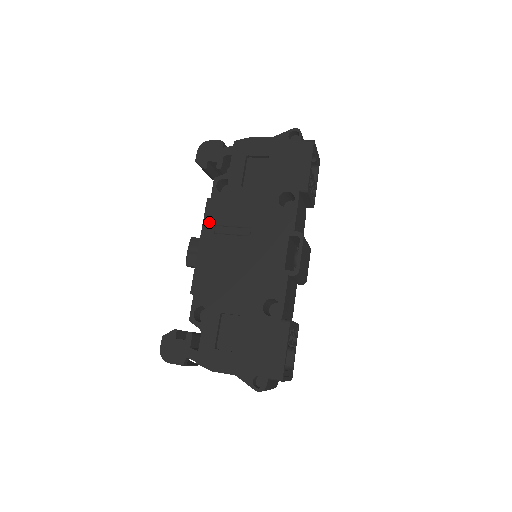
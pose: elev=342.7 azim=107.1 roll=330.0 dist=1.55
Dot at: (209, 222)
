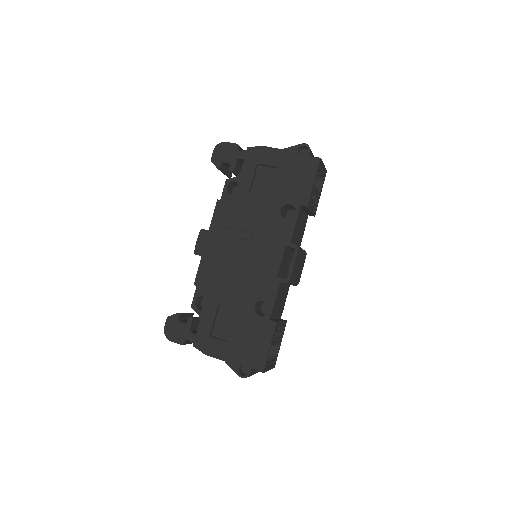
Dot at: (217, 222)
